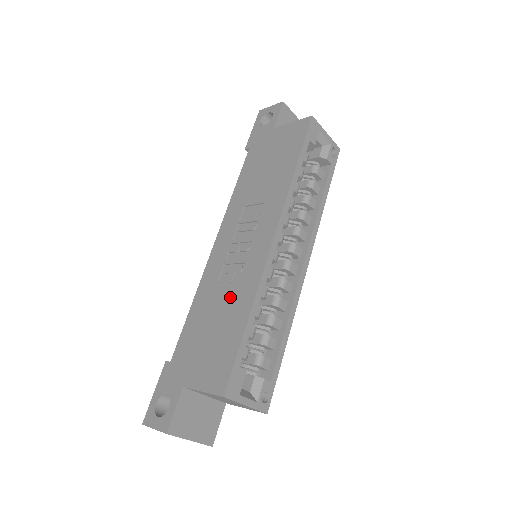
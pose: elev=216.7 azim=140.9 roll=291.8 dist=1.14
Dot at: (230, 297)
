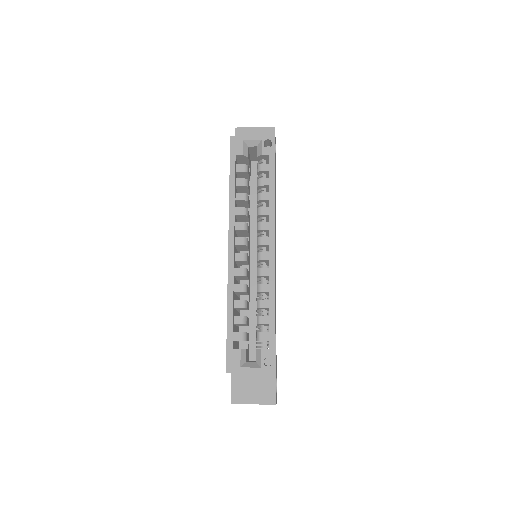
Dot at: occluded
